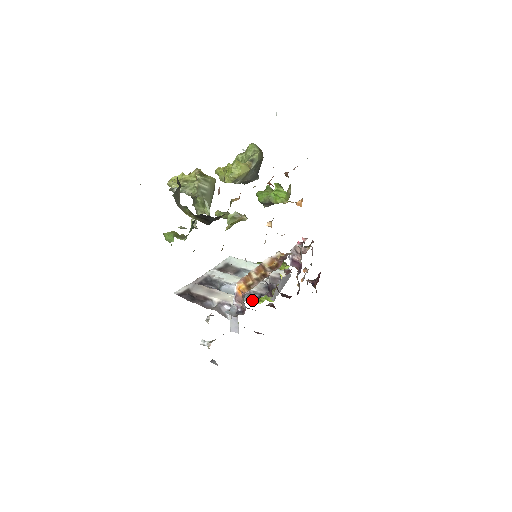
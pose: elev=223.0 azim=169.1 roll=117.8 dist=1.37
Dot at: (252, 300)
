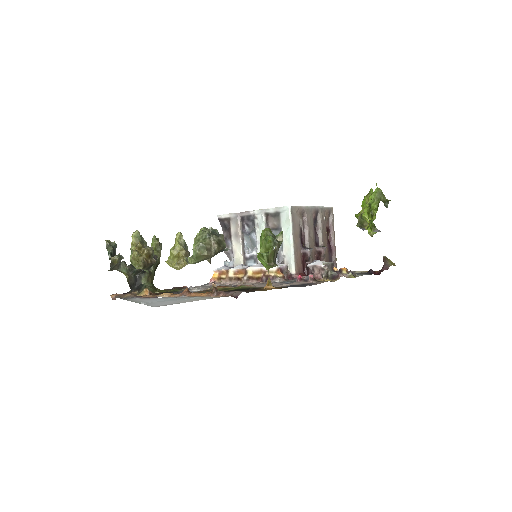
Dot at: occluded
